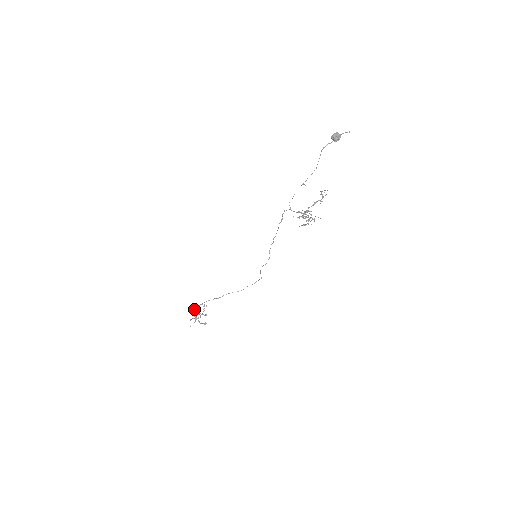
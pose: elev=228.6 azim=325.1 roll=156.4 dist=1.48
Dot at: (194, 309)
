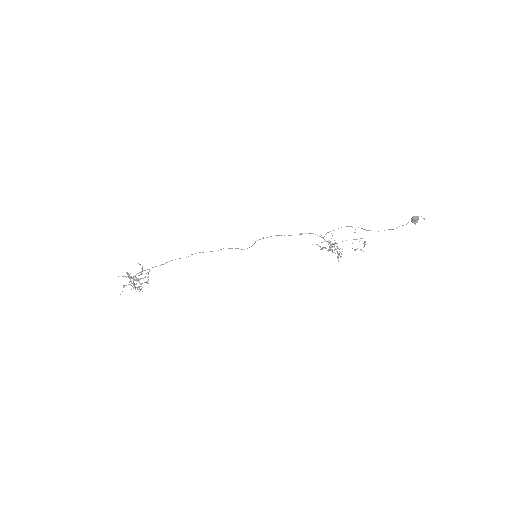
Dot at: (135, 275)
